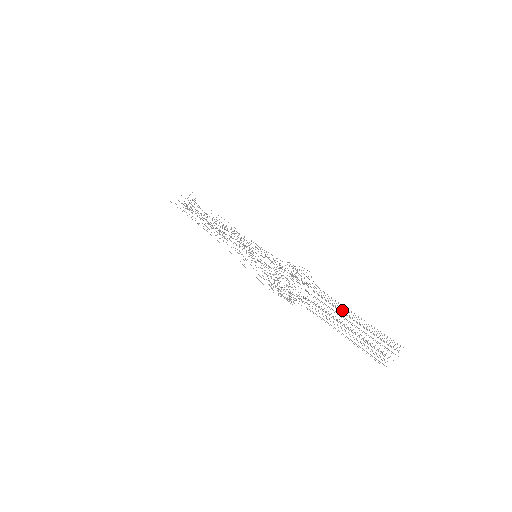
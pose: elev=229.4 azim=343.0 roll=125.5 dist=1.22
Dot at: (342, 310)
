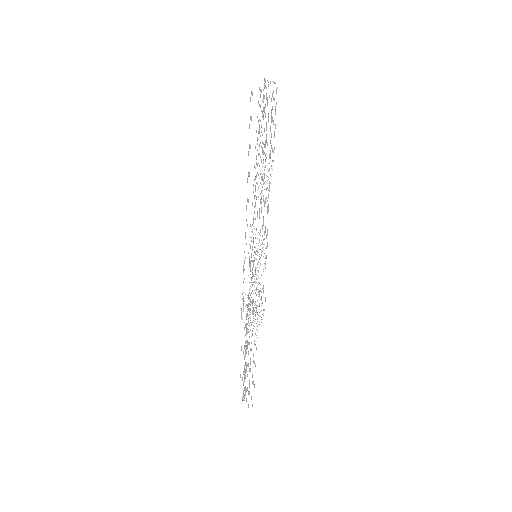
Dot at: occluded
